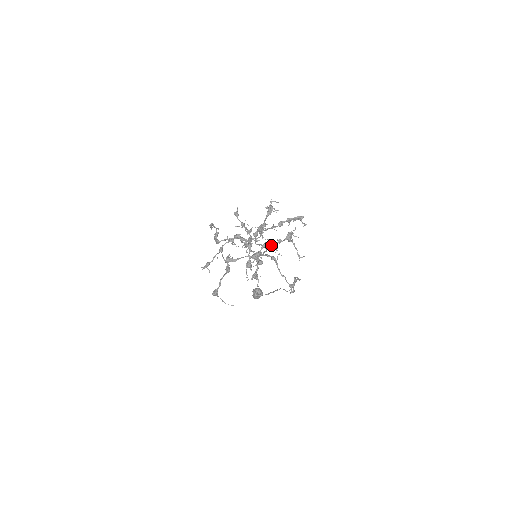
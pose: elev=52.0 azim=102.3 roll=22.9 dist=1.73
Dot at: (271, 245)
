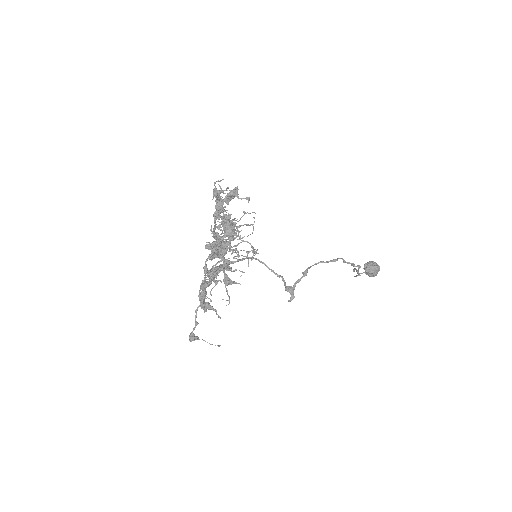
Dot at: occluded
